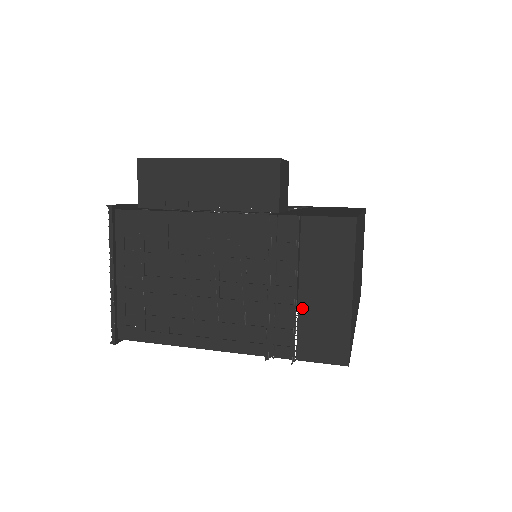
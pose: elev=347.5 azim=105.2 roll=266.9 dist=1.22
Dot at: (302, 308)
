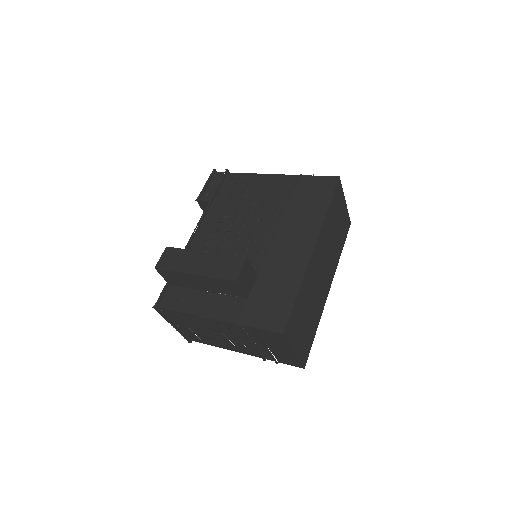
Dot at: (272, 351)
